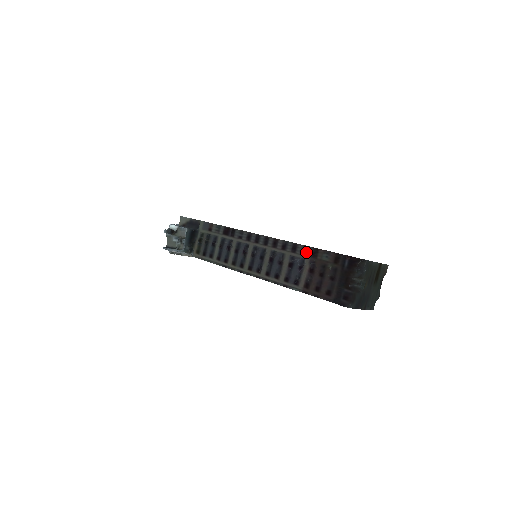
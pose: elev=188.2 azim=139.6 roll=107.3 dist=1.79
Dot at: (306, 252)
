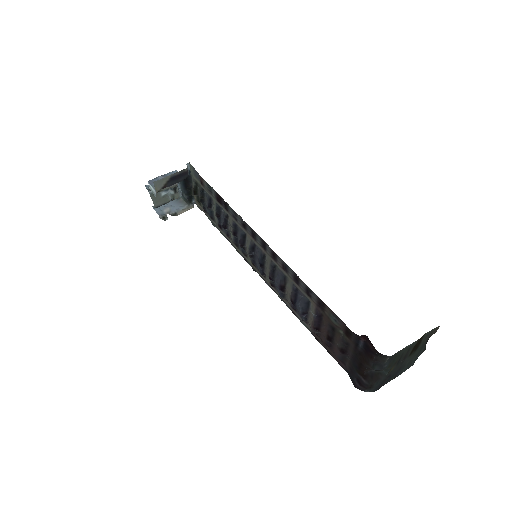
Dot at: (310, 295)
